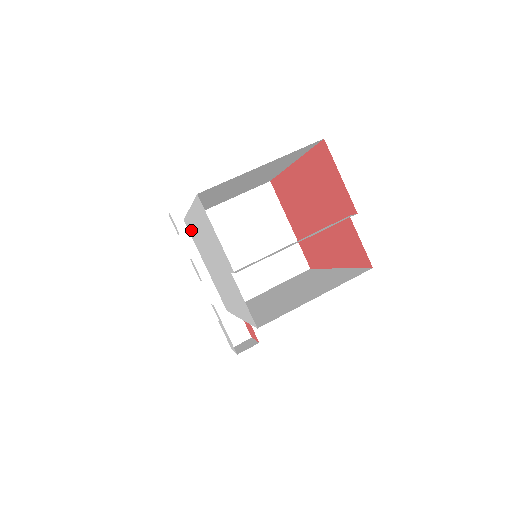
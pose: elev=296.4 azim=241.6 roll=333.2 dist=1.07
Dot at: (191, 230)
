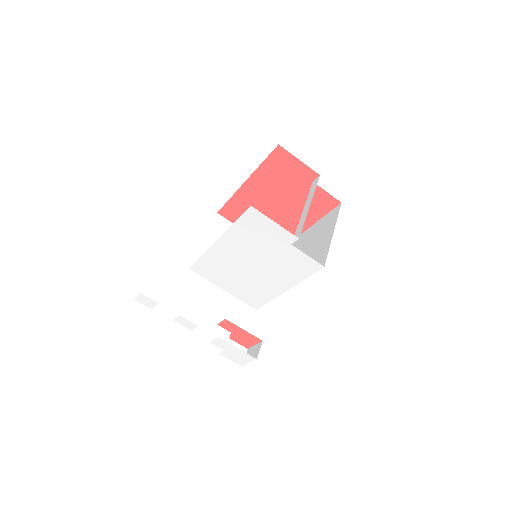
Dot at: (206, 267)
